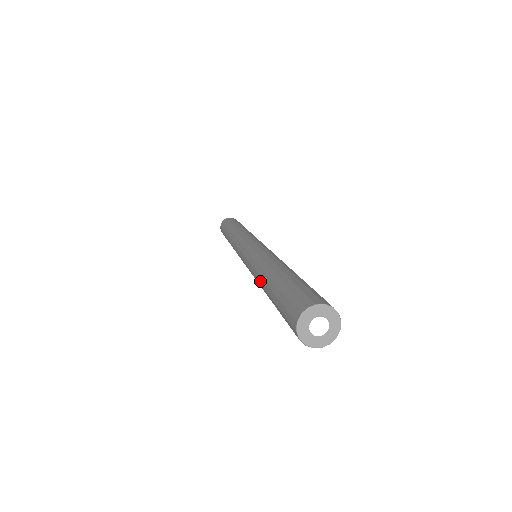
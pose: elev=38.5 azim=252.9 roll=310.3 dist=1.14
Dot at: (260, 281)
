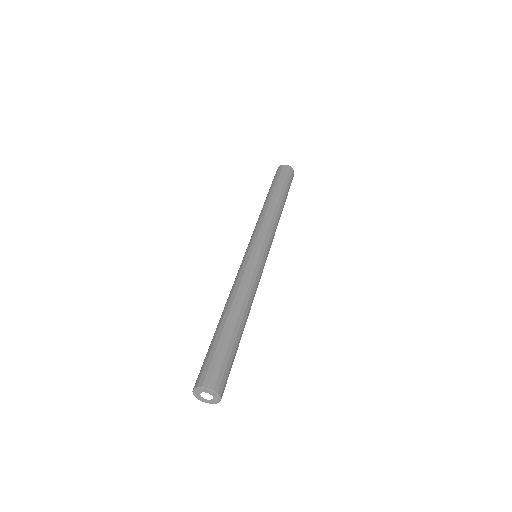
Dot at: occluded
